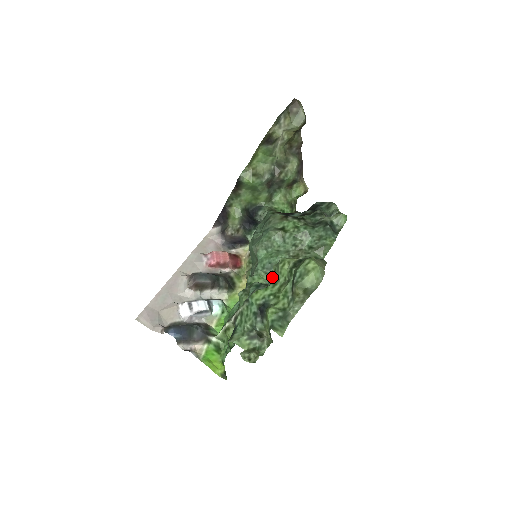
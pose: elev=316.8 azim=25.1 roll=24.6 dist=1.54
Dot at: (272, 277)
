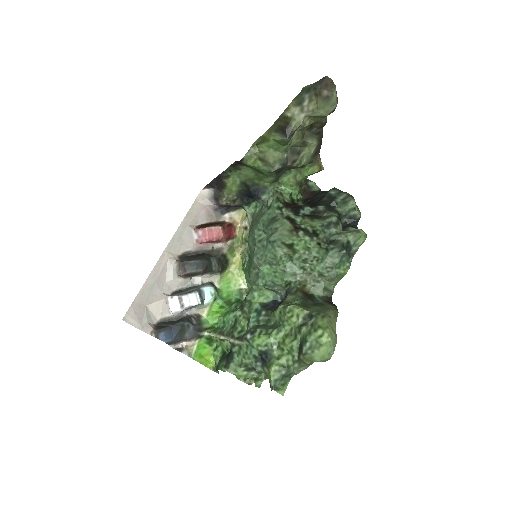
Dot at: (276, 316)
